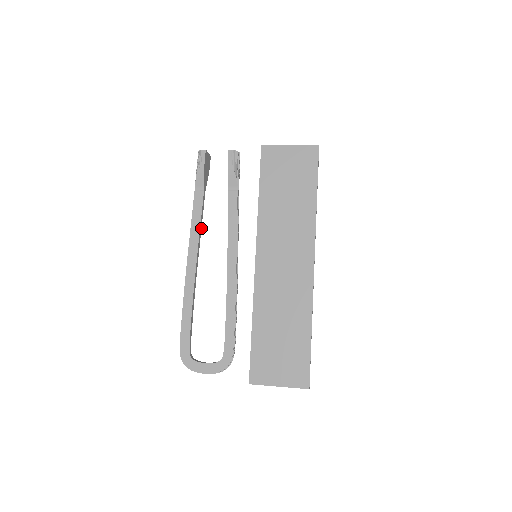
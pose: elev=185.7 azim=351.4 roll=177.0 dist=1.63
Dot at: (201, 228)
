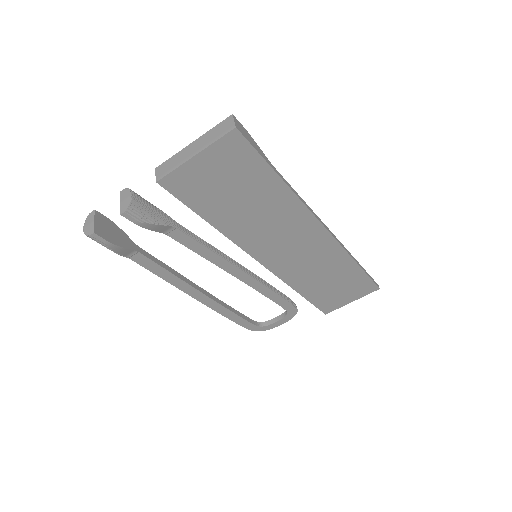
Dot at: (172, 269)
